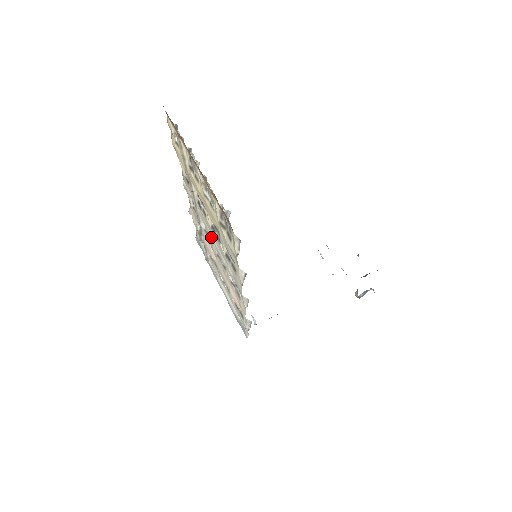
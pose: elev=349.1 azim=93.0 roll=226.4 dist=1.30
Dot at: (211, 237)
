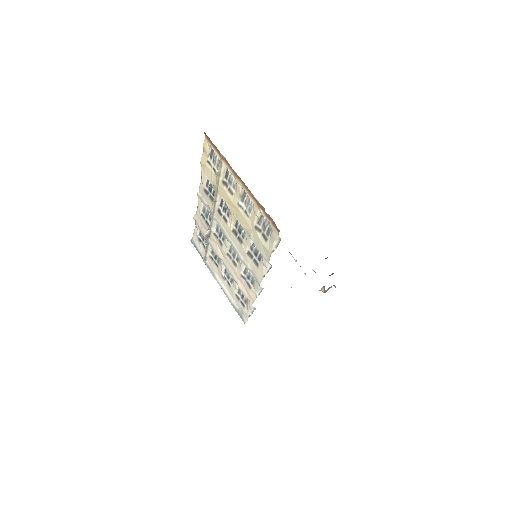
Dot at: (228, 239)
